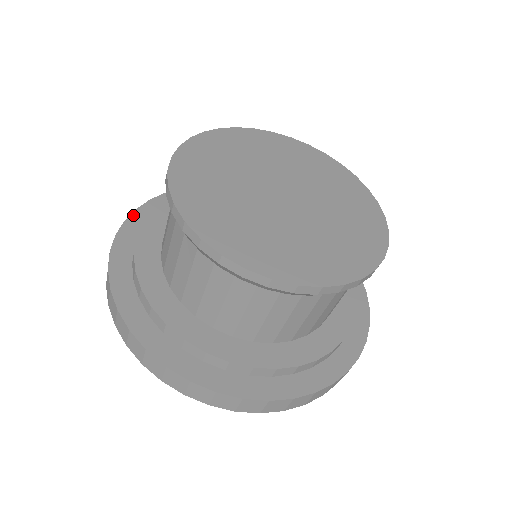
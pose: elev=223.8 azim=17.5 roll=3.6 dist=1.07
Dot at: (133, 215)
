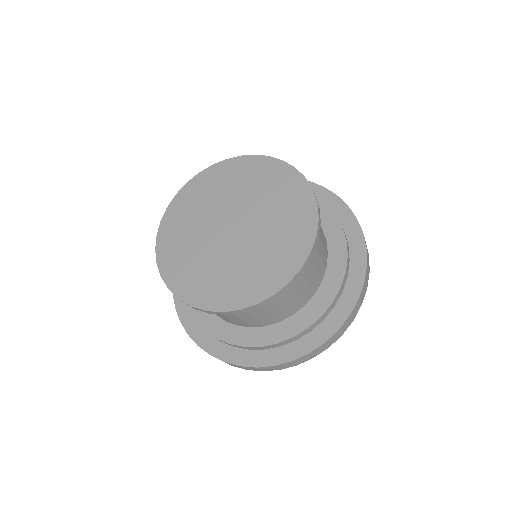
Dot at: occluded
